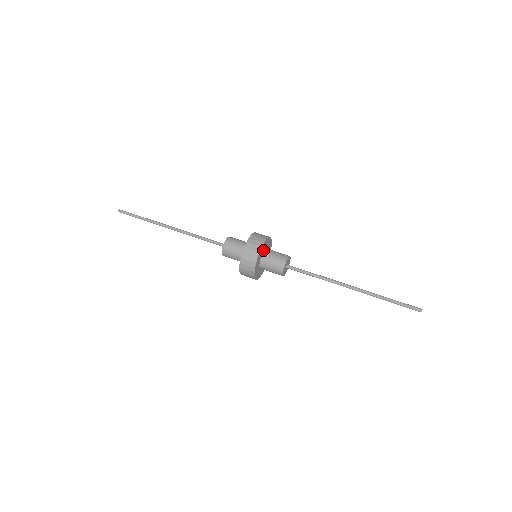
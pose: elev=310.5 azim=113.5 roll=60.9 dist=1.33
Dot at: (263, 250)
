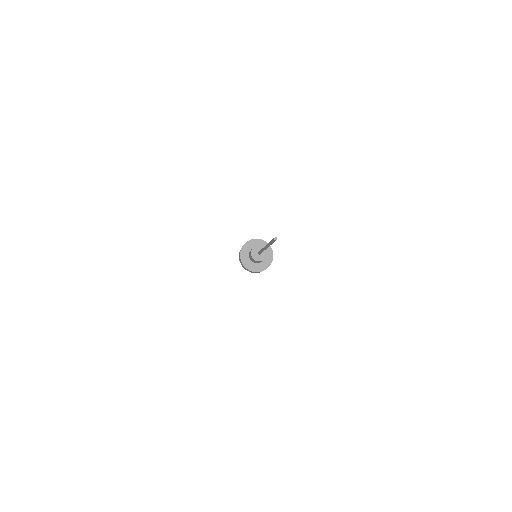
Dot at: occluded
